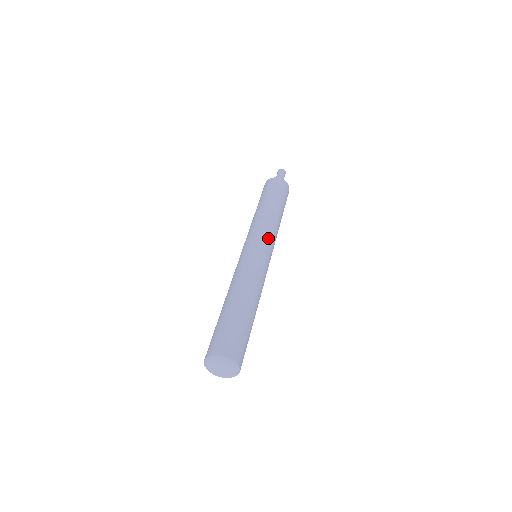
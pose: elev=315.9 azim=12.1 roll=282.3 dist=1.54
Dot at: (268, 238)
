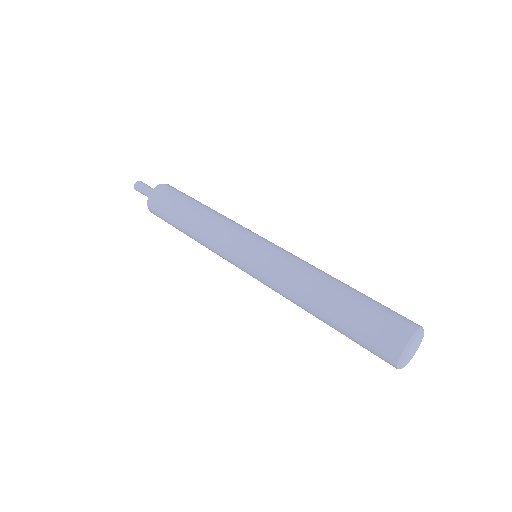
Dot at: occluded
